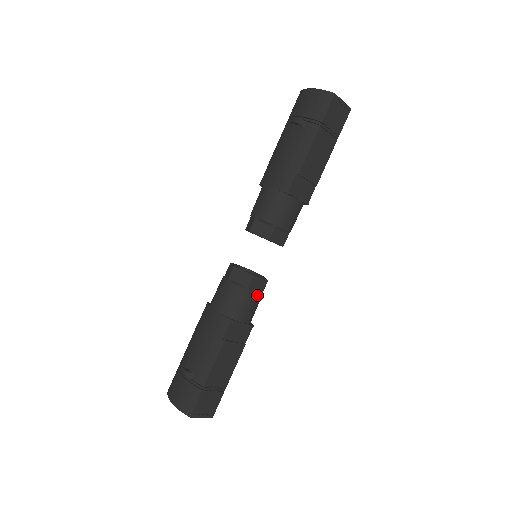
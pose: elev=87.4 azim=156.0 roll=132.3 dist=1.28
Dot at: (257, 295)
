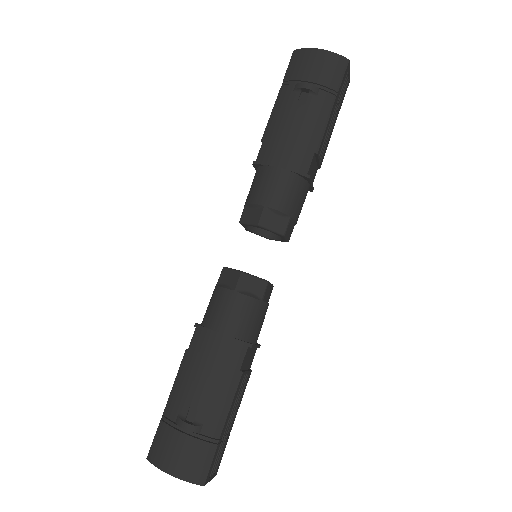
Dot at: occluded
